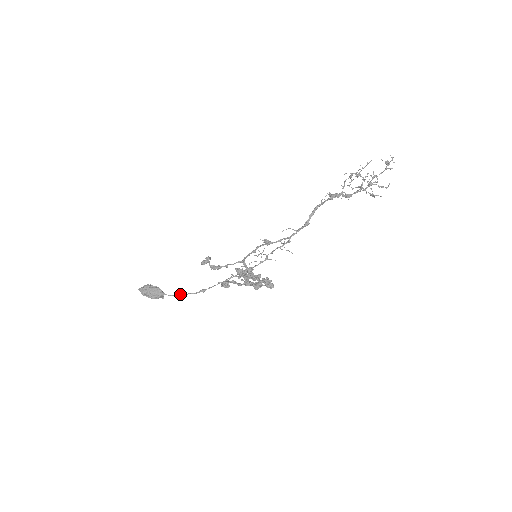
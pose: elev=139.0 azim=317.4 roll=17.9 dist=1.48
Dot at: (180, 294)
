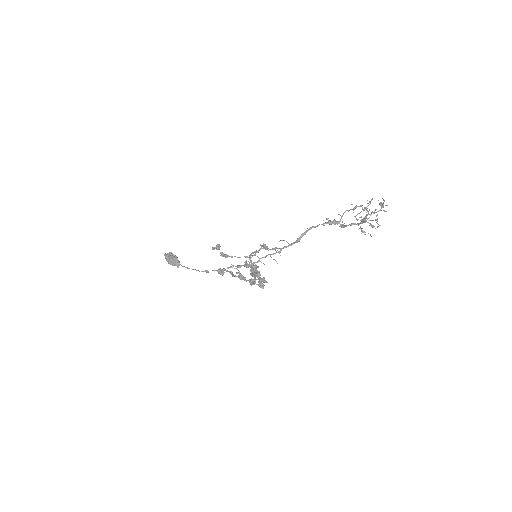
Dot at: occluded
